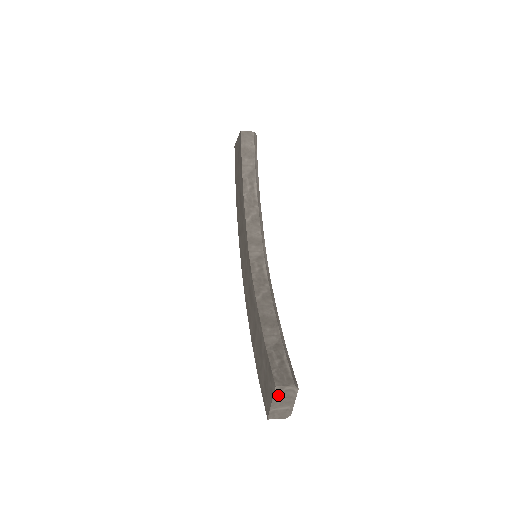
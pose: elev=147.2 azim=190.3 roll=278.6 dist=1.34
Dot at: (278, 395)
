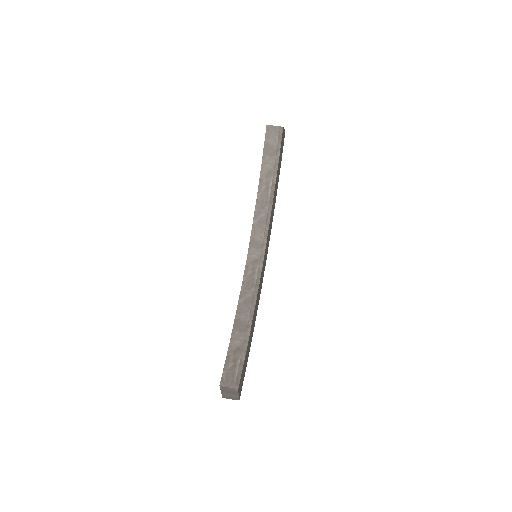
Dot at: (224, 390)
